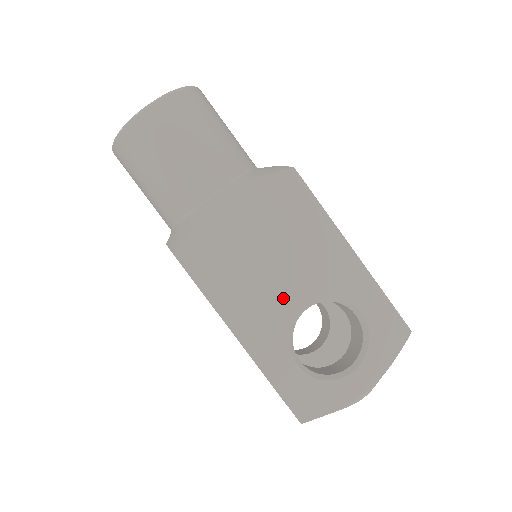
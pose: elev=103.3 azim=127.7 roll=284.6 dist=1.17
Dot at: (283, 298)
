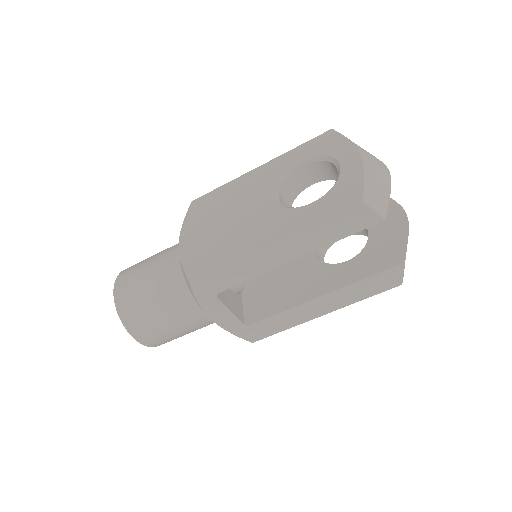
Dot at: (260, 211)
